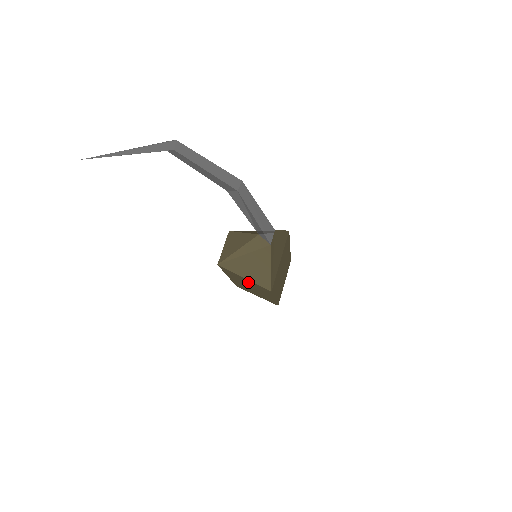
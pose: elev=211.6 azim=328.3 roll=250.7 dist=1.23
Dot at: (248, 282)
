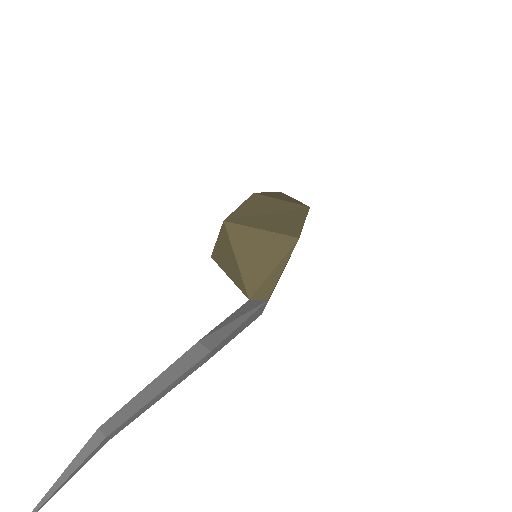
Dot at: occluded
